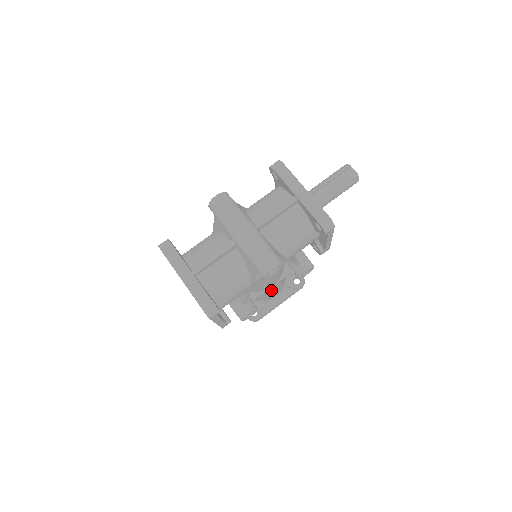
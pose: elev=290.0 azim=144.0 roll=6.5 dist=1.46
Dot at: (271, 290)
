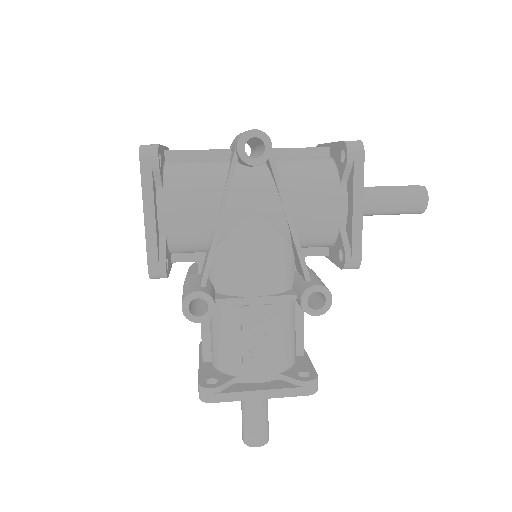
Dot at: (253, 320)
